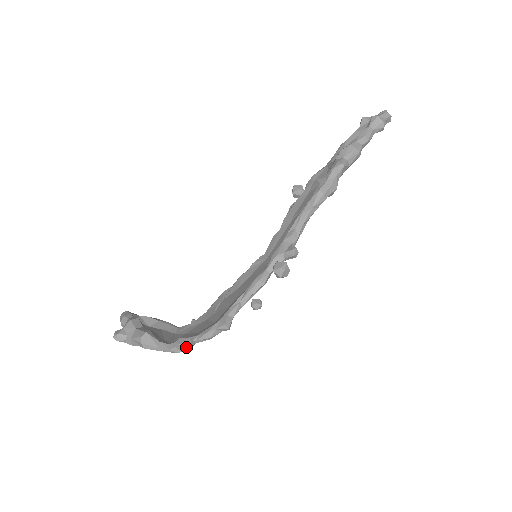
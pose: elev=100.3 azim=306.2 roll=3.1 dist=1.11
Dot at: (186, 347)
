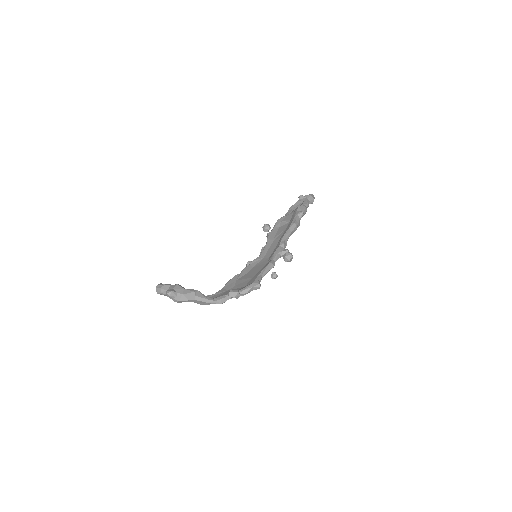
Dot at: (237, 294)
